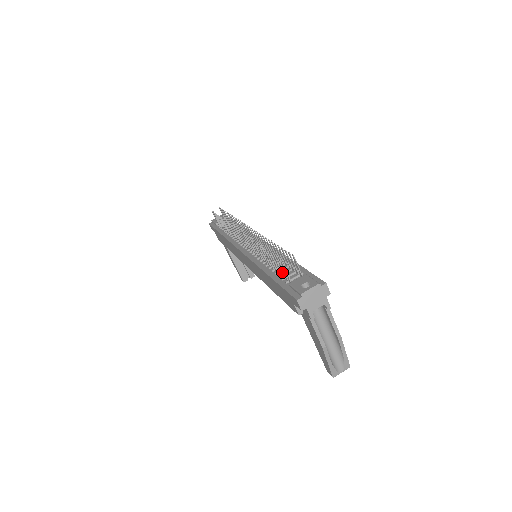
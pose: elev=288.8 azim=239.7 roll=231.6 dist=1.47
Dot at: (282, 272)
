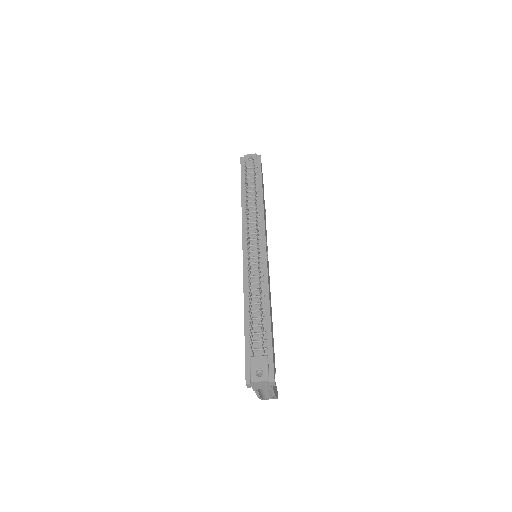
Dot at: (255, 329)
